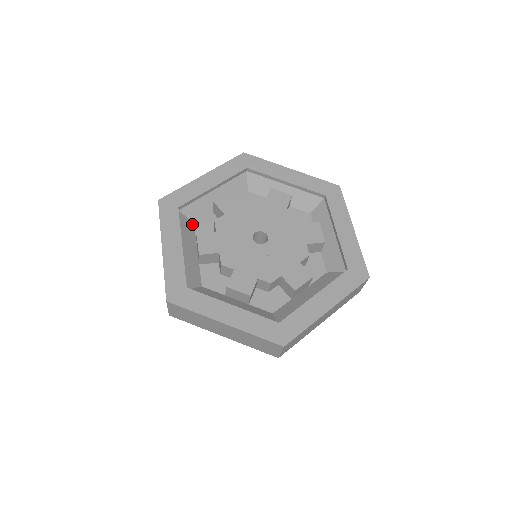
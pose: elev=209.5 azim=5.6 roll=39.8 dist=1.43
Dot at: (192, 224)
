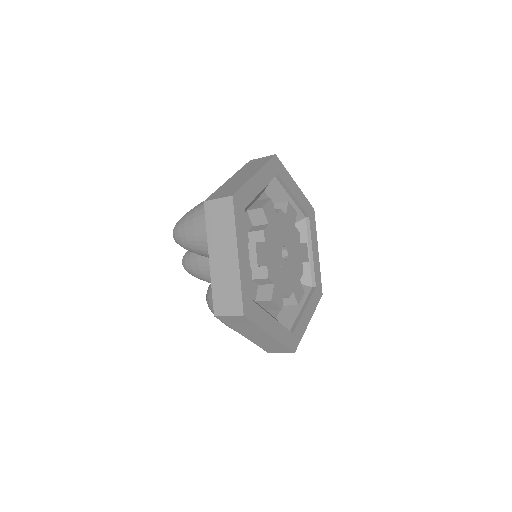
Dot at: occluded
